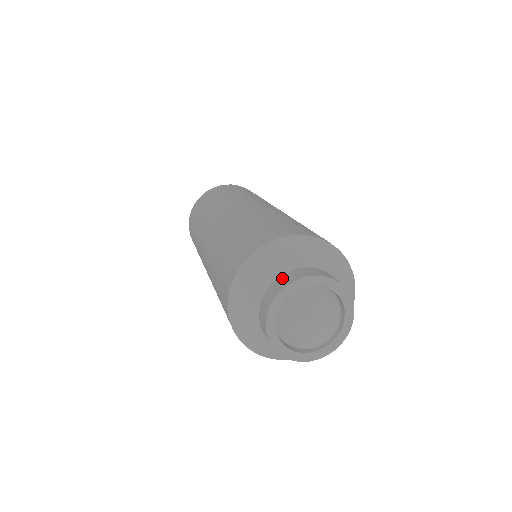
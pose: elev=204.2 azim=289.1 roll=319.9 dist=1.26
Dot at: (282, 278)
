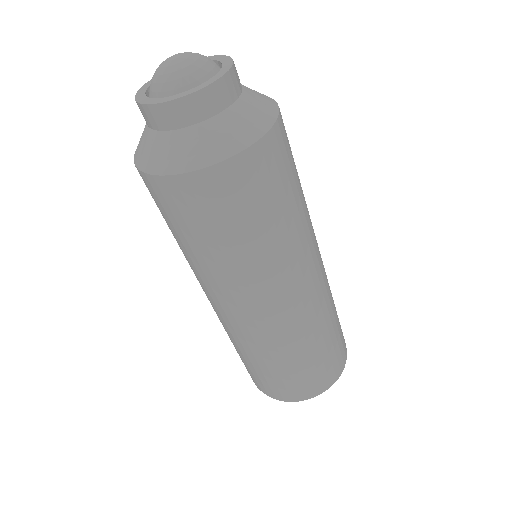
Dot at: occluded
